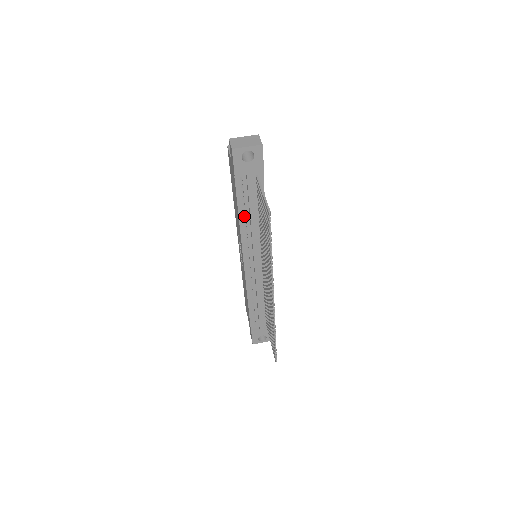
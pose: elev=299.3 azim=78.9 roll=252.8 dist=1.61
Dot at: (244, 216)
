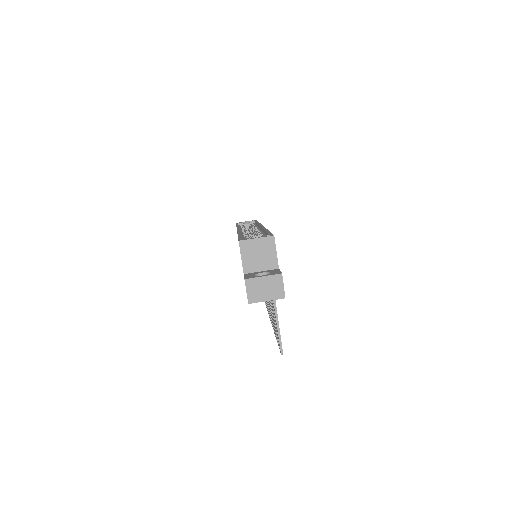
Dot at: occluded
